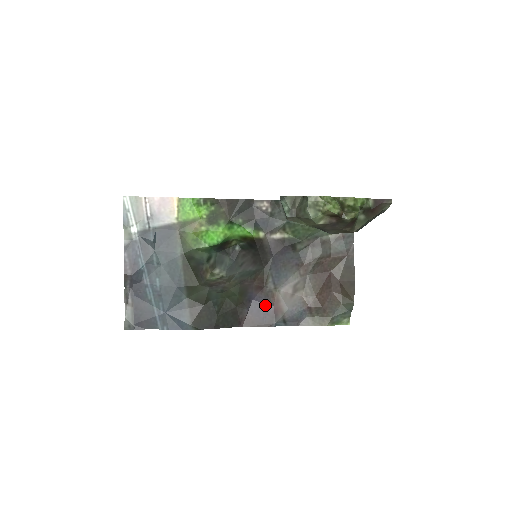
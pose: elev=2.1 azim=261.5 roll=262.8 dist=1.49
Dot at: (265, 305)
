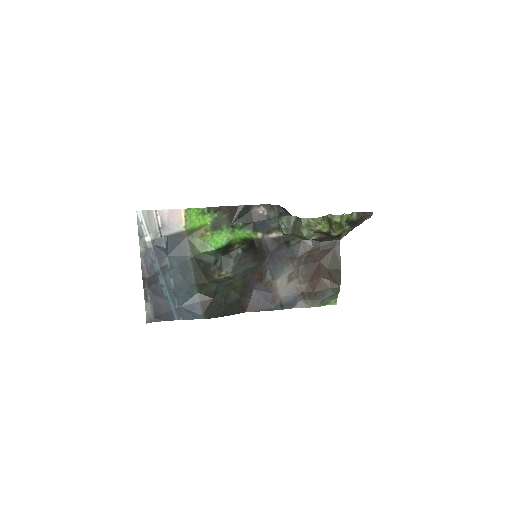
Dot at: (265, 293)
